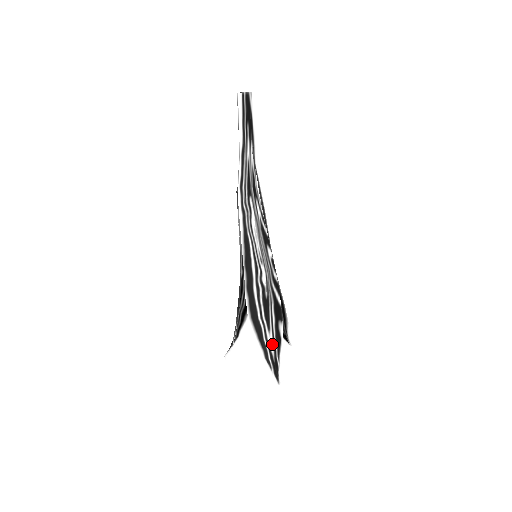
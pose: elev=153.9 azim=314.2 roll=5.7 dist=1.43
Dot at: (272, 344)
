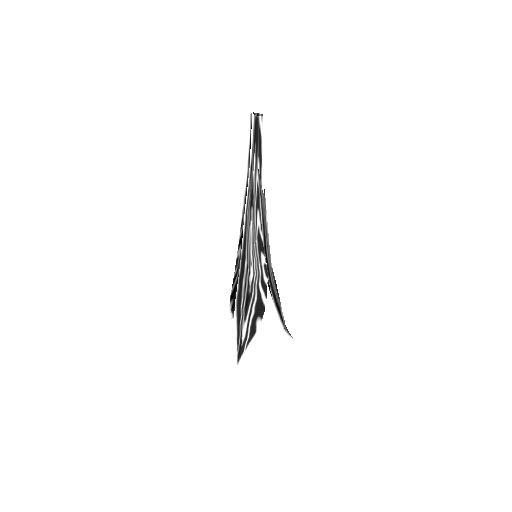
Dot at: (245, 332)
